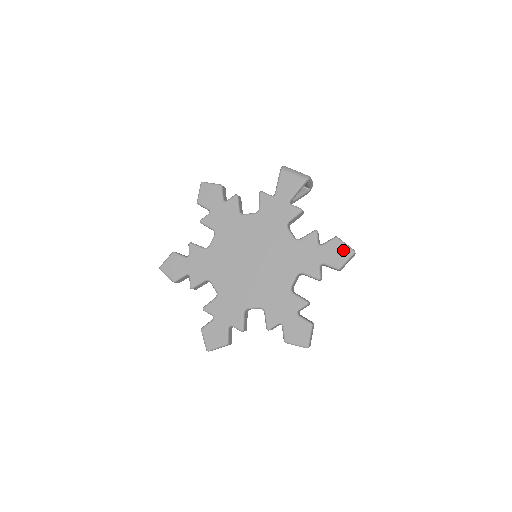
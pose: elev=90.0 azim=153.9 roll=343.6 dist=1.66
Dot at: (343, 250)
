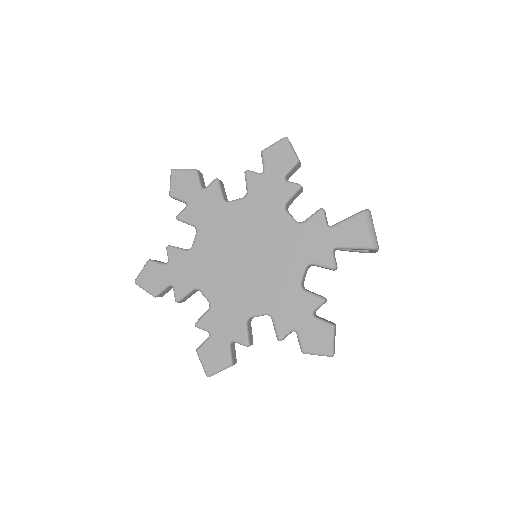
Dot at: (325, 343)
